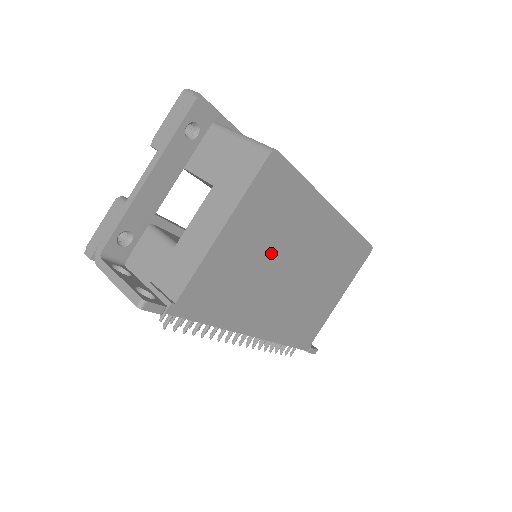
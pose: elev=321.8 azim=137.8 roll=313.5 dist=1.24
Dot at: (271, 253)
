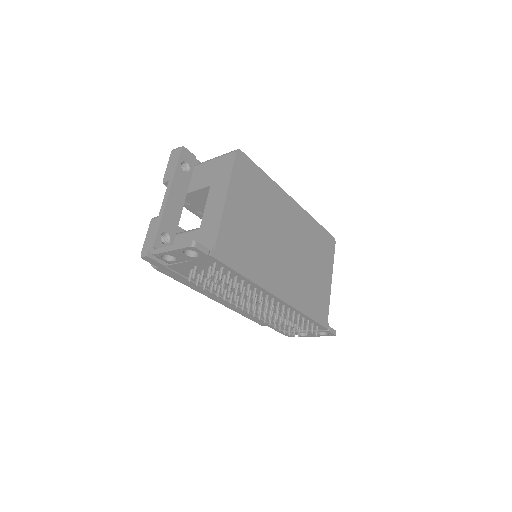
Dot at: (263, 224)
